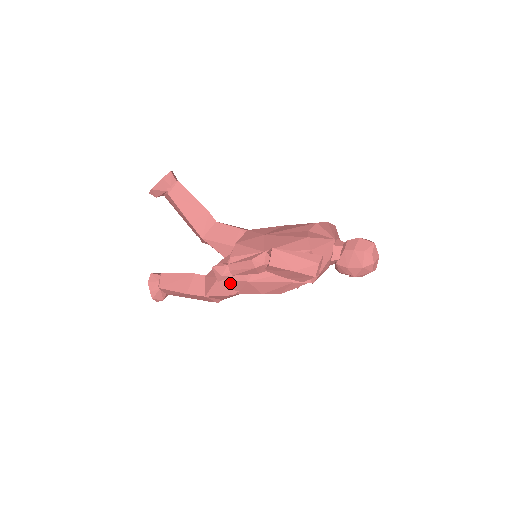
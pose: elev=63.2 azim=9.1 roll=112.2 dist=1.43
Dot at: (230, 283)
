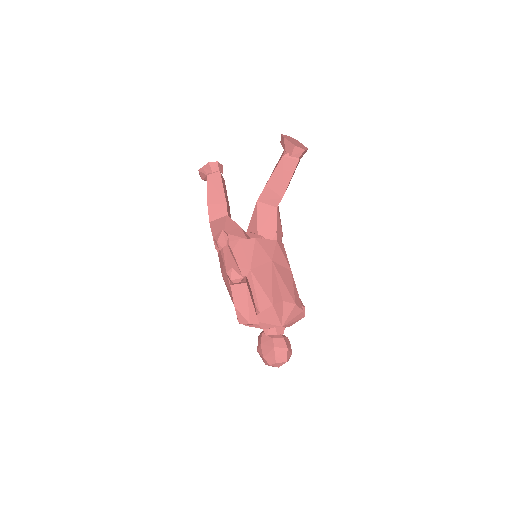
Dot at: occluded
